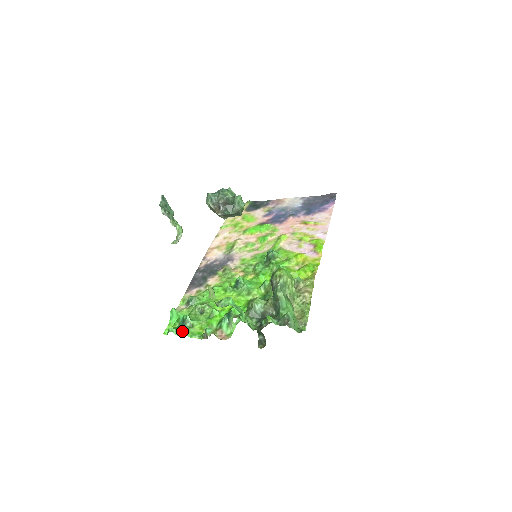
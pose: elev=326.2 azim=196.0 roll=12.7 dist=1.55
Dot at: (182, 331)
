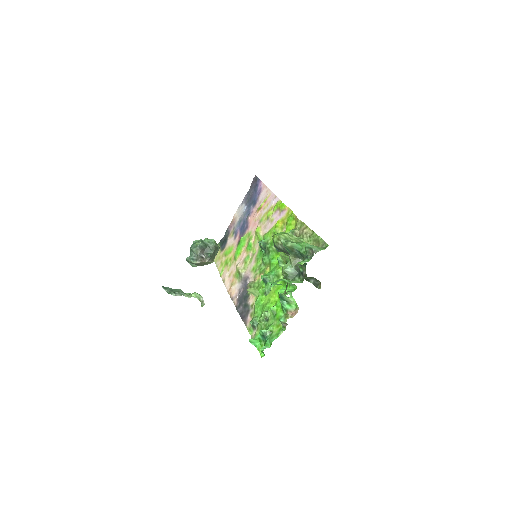
Dot at: (269, 341)
